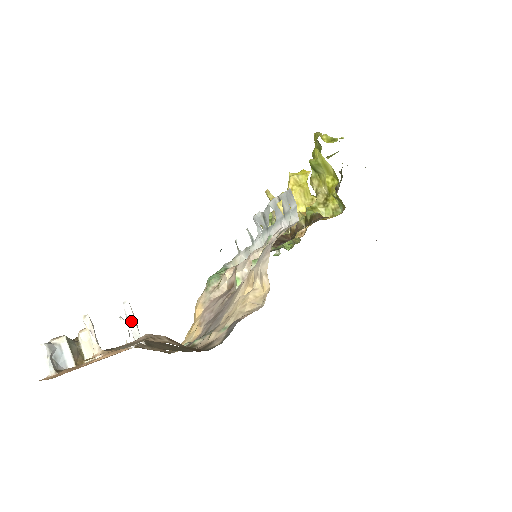
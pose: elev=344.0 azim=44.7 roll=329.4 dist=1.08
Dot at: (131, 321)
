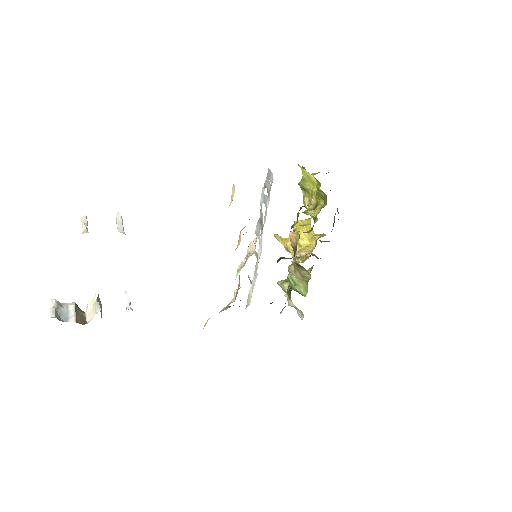
Dot at: (119, 222)
